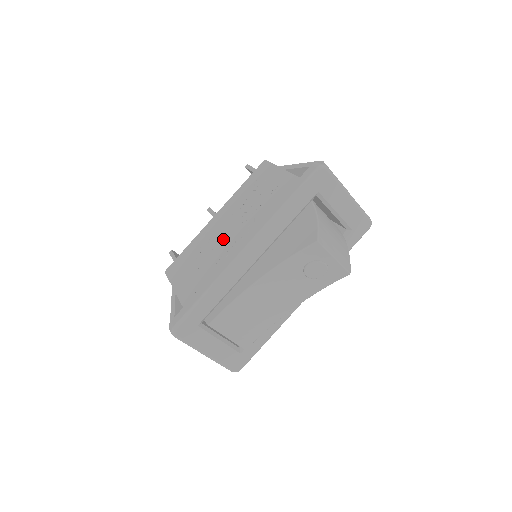
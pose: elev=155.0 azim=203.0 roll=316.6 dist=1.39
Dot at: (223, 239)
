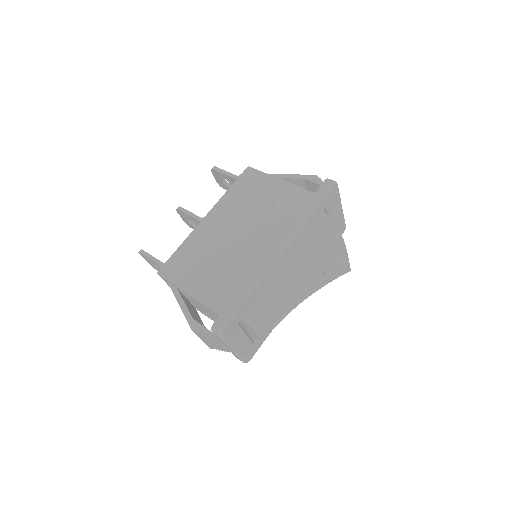
Dot at: (231, 241)
